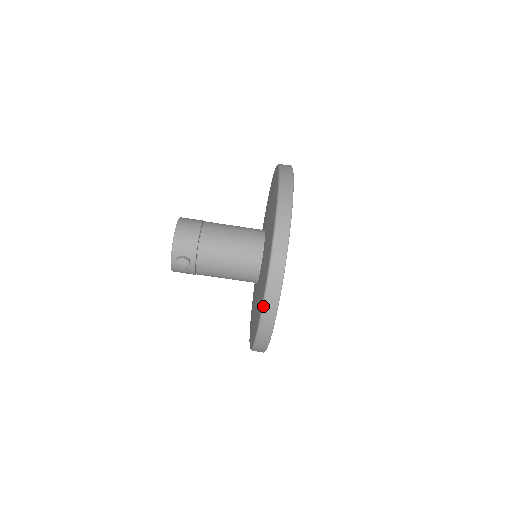
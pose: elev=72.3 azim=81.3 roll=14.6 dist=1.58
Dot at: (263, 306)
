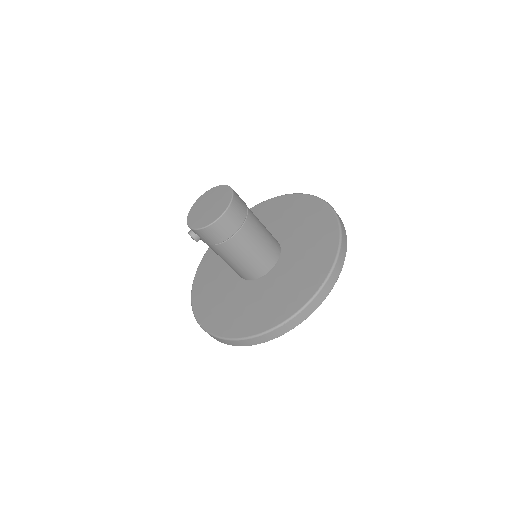
Dot at: (201, 327)
